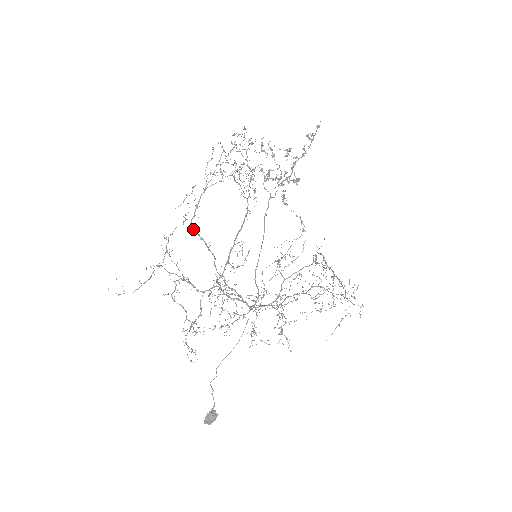
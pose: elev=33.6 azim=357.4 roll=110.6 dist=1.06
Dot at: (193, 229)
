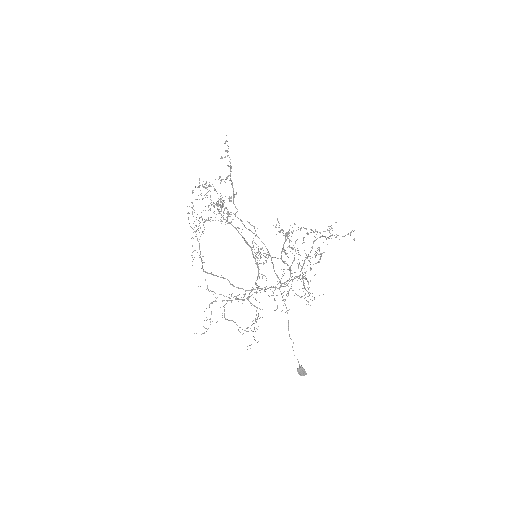
Dot at: occluded
